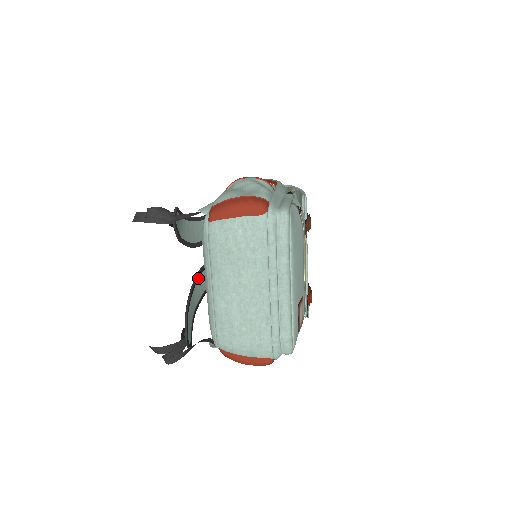
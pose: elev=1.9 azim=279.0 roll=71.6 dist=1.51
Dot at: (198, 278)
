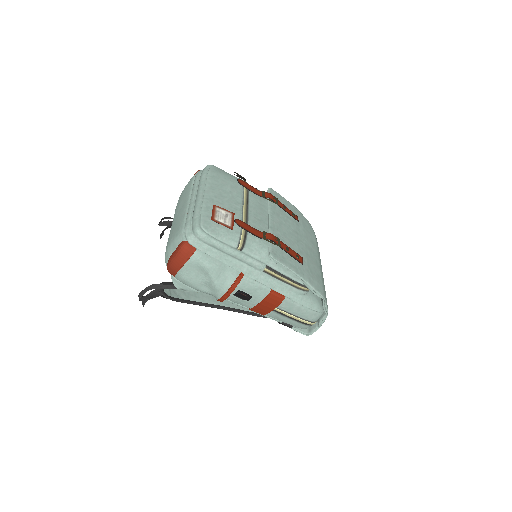
Dot at: occluded
